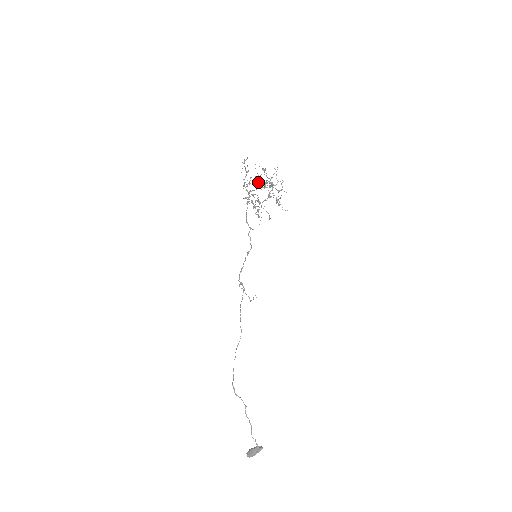
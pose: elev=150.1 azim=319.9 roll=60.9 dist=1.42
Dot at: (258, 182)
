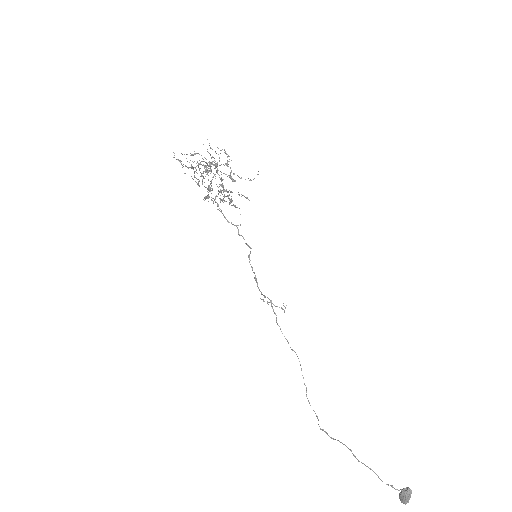
Dot at: occluded
